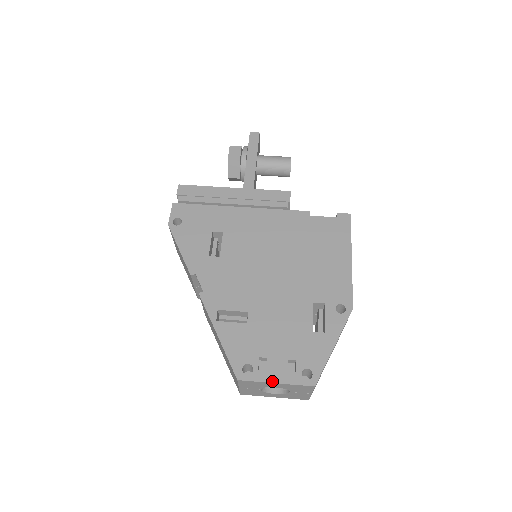
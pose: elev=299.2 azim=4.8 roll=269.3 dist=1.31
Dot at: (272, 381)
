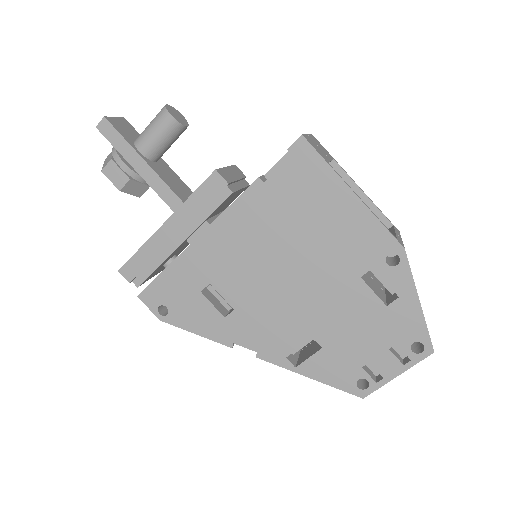
Dot at: (392, 377)
